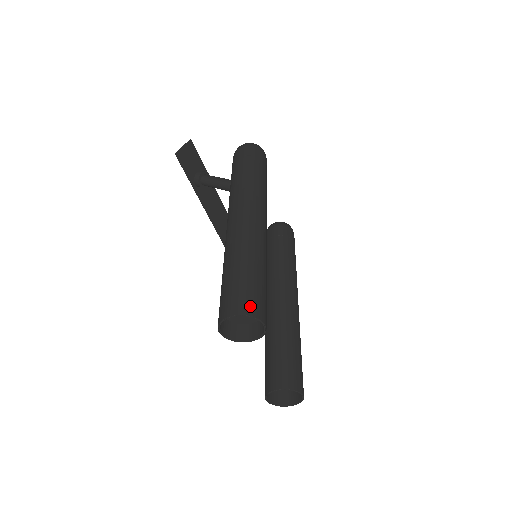
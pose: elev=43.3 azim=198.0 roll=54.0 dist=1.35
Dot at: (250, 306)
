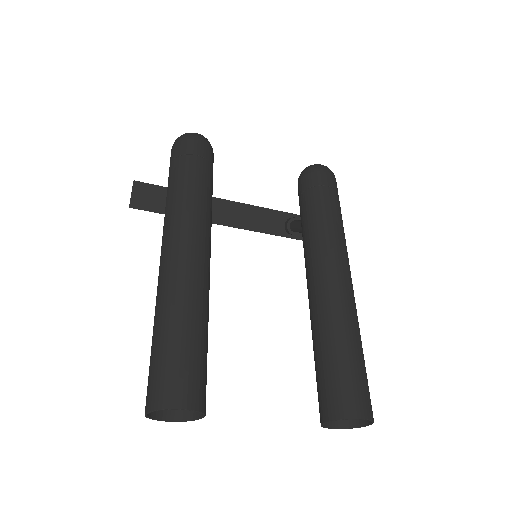
Dot at: (155, 395)
